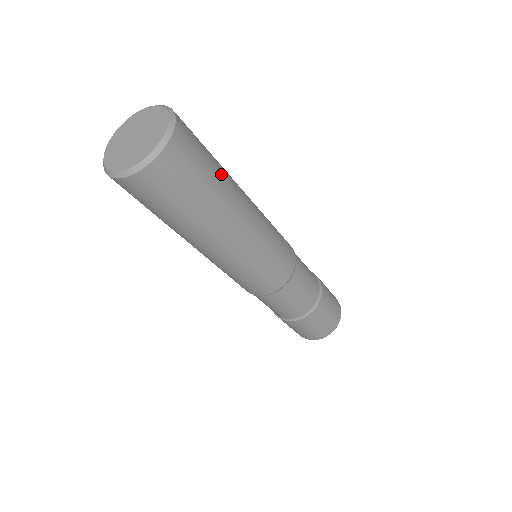
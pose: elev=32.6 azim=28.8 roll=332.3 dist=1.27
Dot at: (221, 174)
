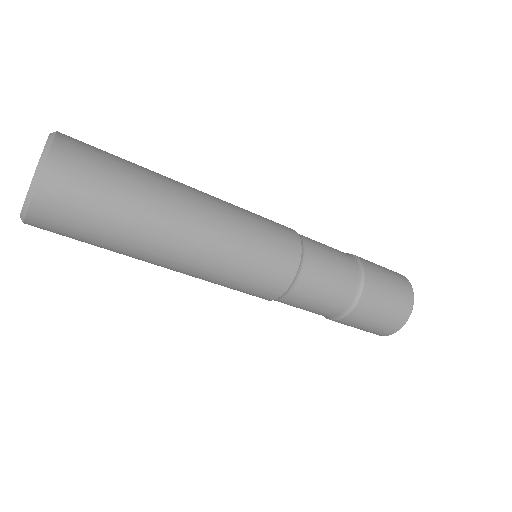
Dot at: (140, 181)
